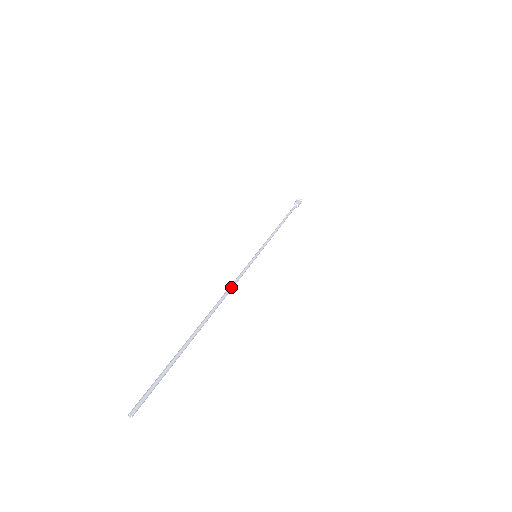
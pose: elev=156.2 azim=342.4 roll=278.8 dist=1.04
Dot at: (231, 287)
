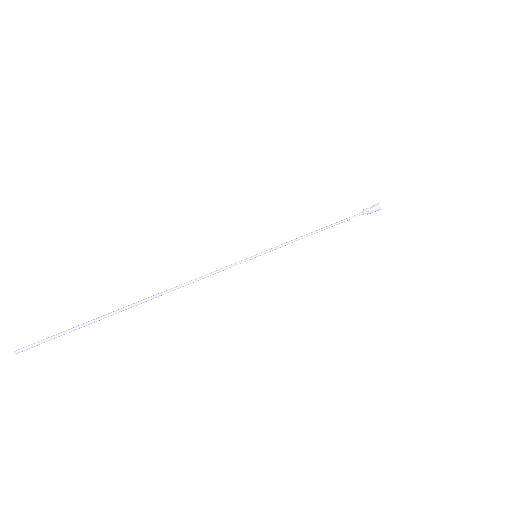
Dot at: occluded
